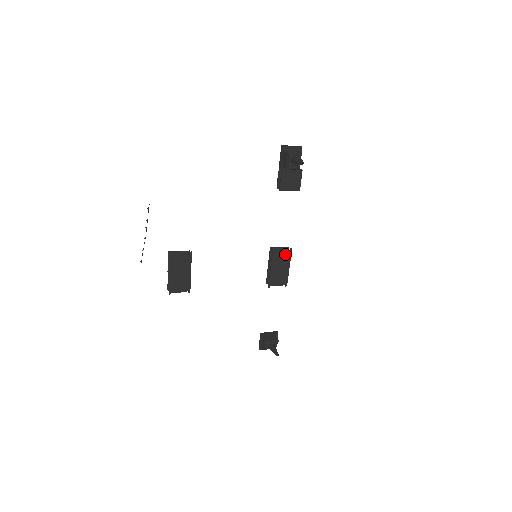
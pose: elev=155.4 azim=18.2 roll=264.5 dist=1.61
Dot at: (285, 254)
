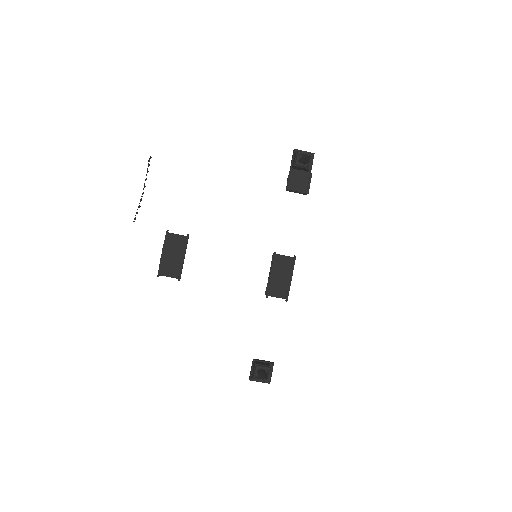
Dot at: (288, 261)
